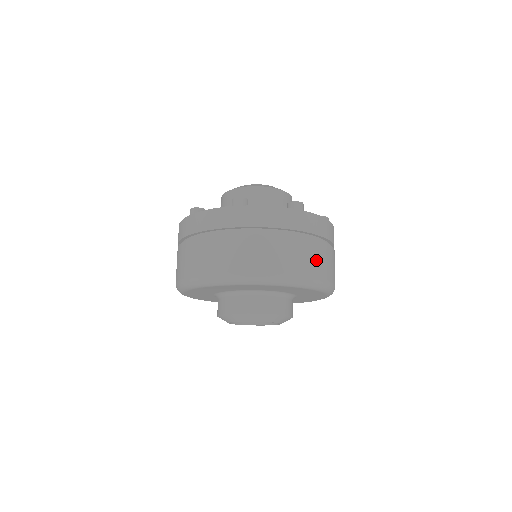
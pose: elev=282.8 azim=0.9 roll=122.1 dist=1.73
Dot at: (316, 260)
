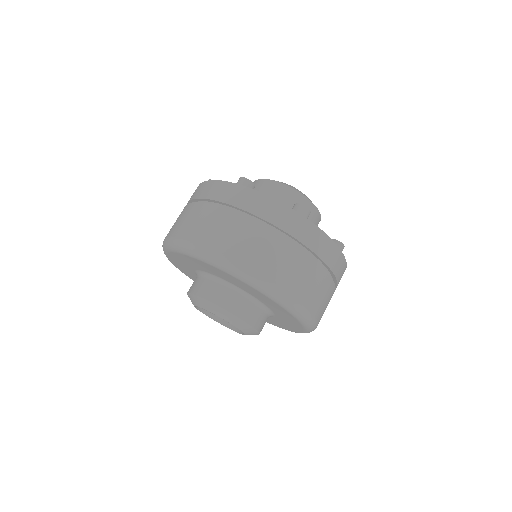
Dot at: (325, 306)
